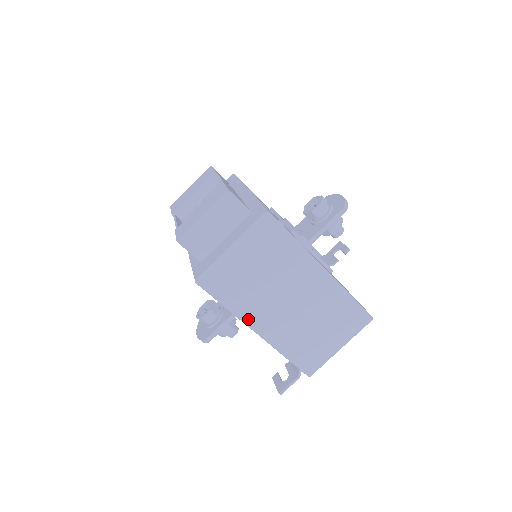
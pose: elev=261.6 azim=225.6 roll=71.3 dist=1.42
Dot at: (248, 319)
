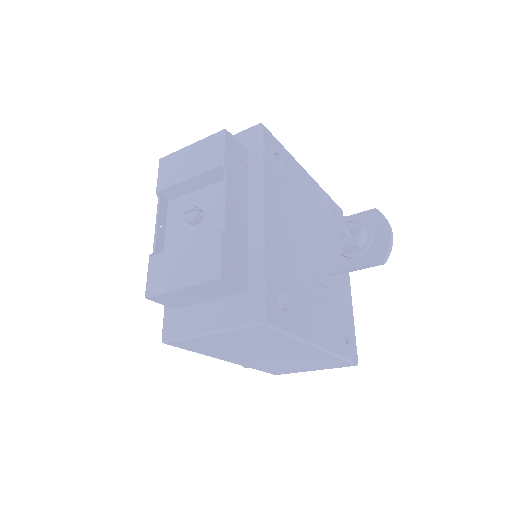
Dot at: (219, 357)
